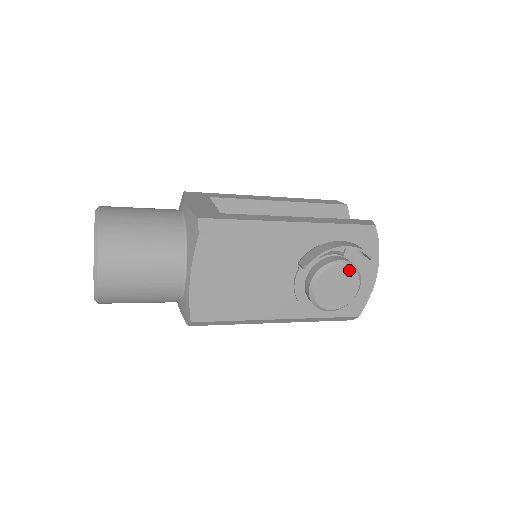
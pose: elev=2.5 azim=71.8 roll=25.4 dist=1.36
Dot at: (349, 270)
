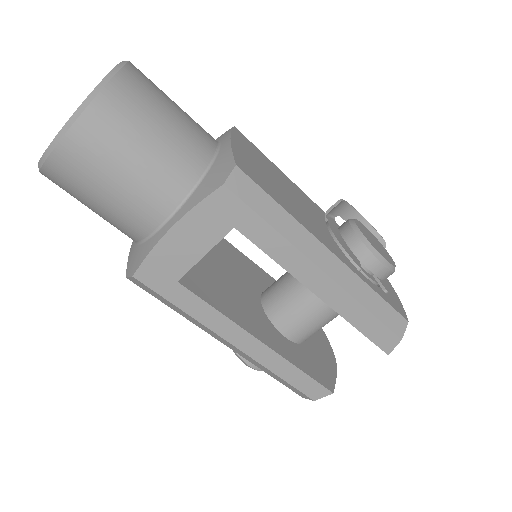
Dot at: (375, 238)
